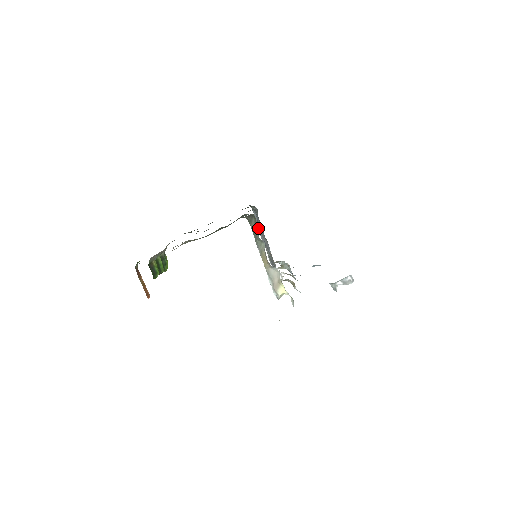
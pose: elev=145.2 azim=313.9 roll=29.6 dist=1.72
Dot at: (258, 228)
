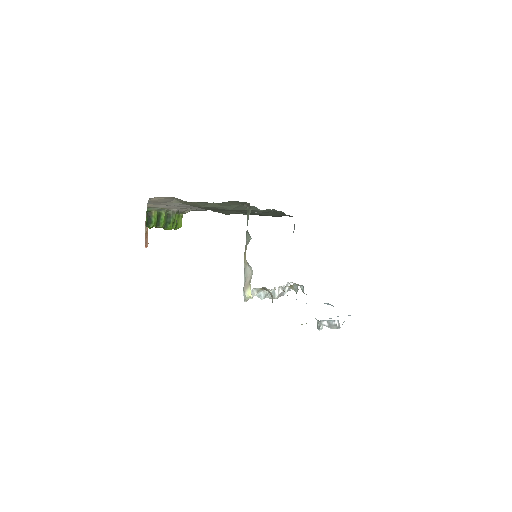
Dot at: occluded
